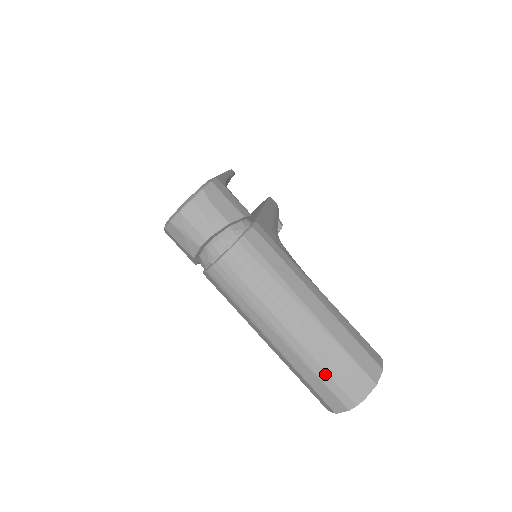
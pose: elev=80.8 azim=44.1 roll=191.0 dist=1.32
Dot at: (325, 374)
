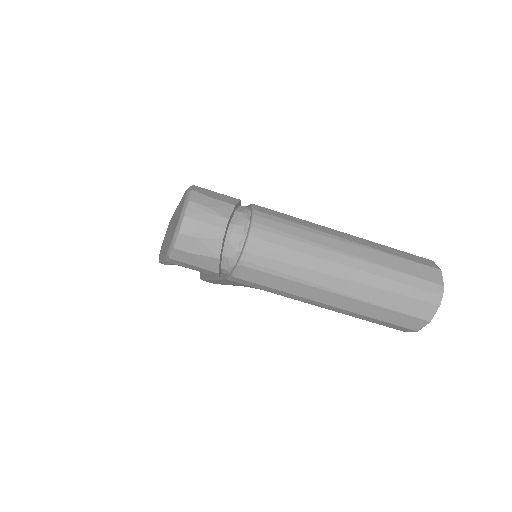
Dot at: (401, 285)
